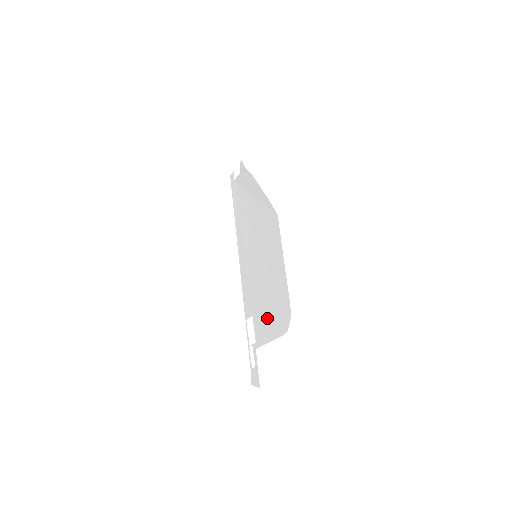
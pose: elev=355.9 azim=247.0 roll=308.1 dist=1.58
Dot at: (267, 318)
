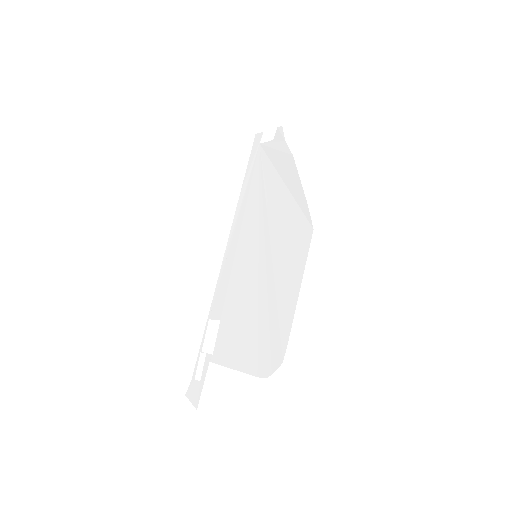
Dot at: (242, 340)
